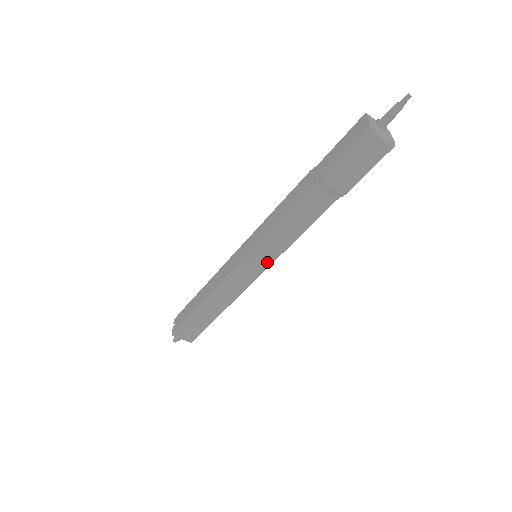
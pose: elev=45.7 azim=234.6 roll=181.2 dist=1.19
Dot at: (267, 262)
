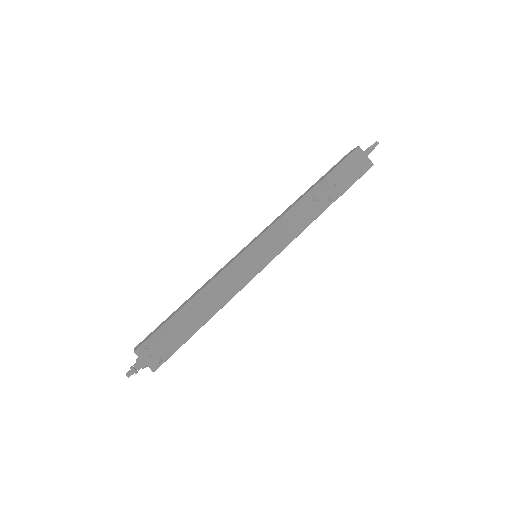
Dot at: (269, 255)
